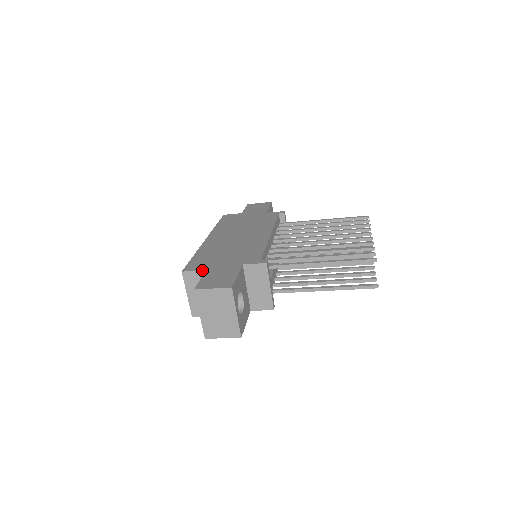
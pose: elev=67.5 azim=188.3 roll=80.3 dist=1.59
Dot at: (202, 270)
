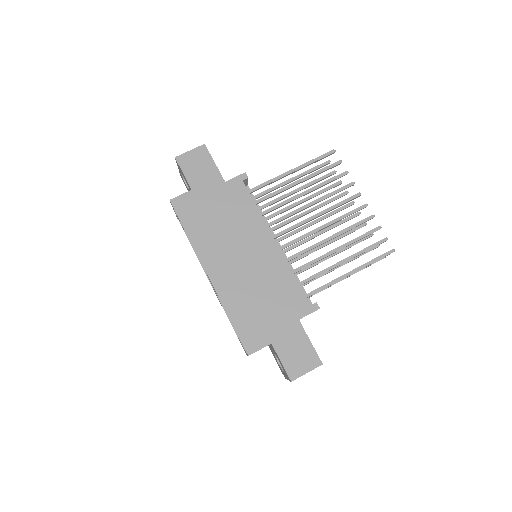
Dot at: occluded
